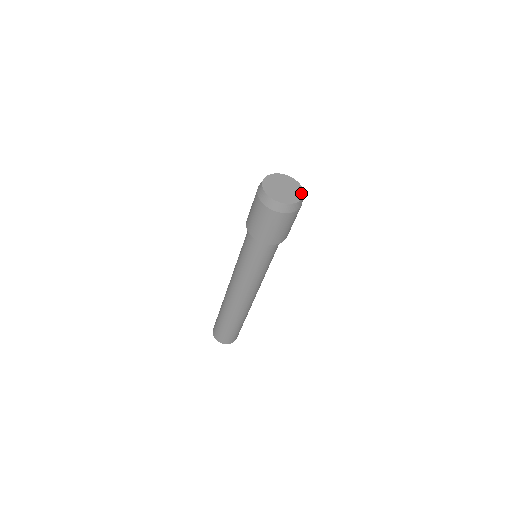
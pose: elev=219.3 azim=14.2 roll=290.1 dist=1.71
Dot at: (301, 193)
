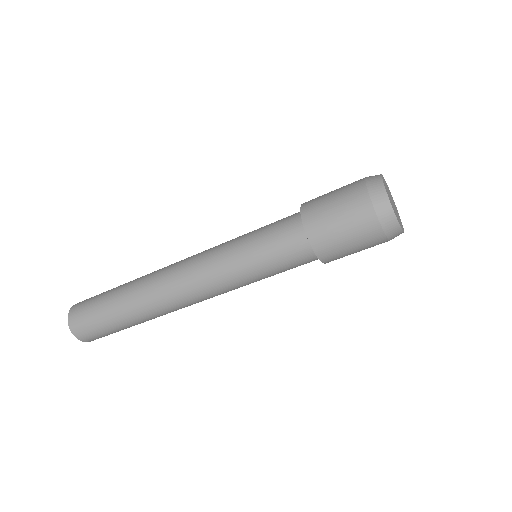
Dot at: occluded
